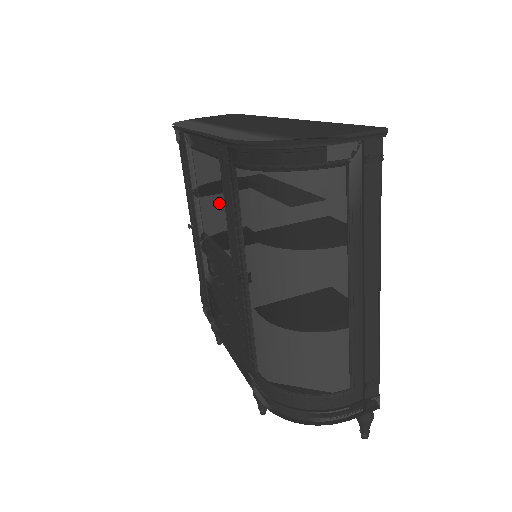
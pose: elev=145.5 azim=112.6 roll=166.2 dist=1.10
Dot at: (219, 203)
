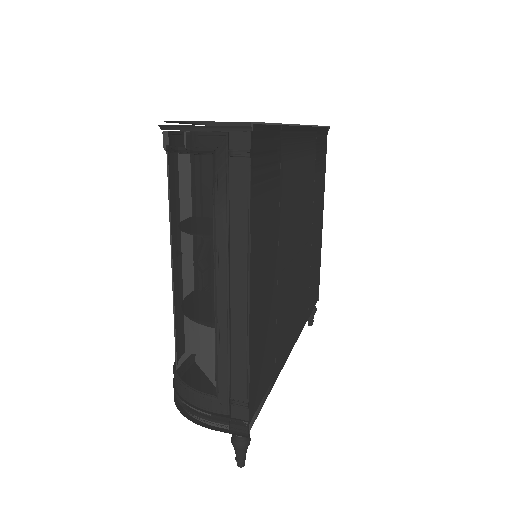
Dot at: occluded
